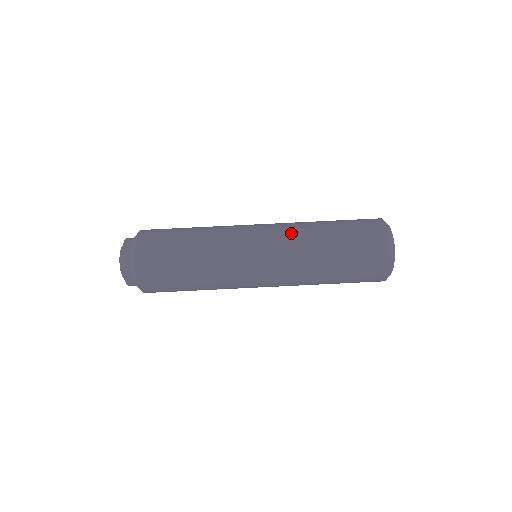
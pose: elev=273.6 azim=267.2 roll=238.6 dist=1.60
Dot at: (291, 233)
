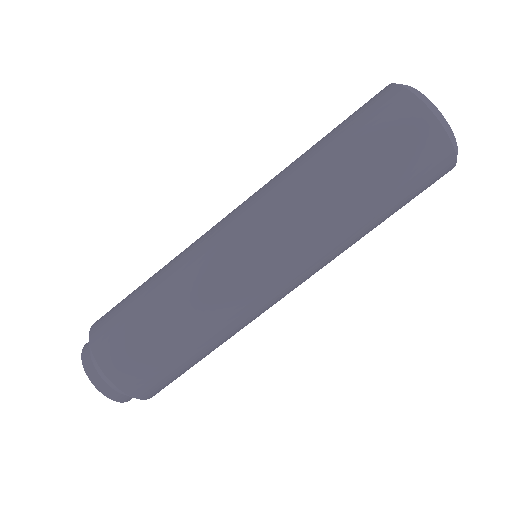
Dot at: (292, 216)
